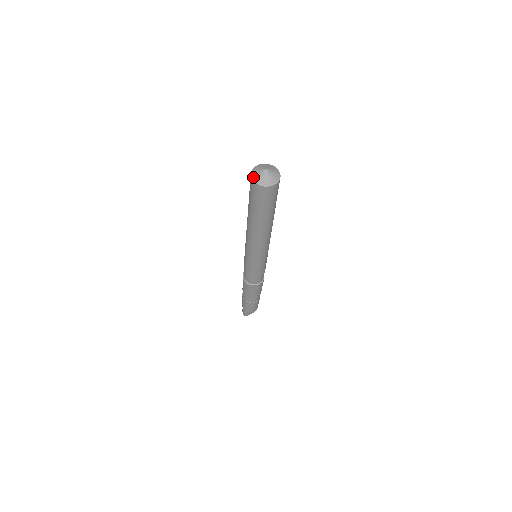
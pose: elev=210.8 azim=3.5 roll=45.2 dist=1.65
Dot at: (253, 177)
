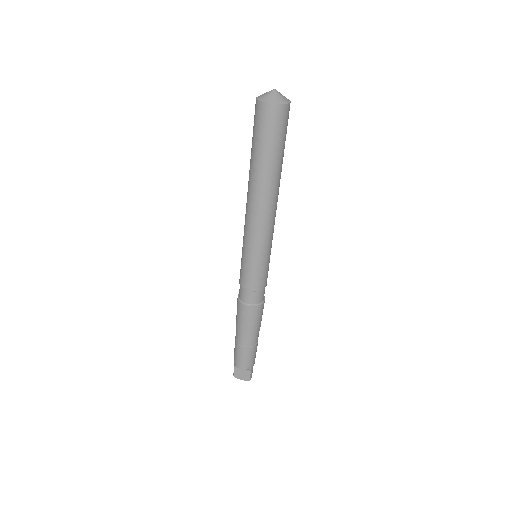
Dot at: (260, 95)
